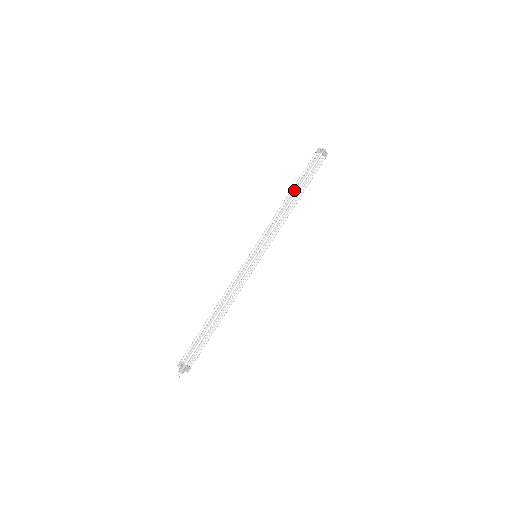
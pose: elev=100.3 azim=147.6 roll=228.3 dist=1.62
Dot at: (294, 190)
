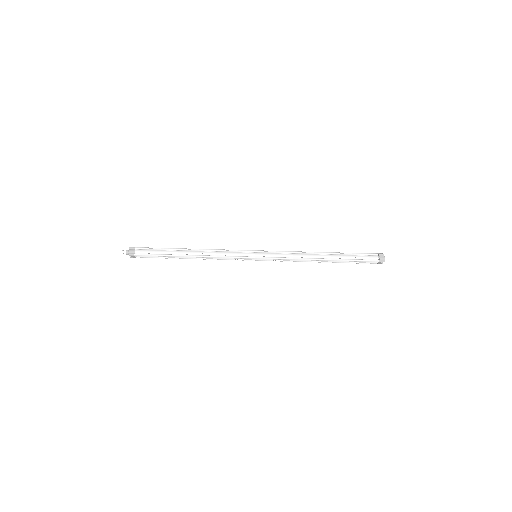
Dot at: (332, 256)
